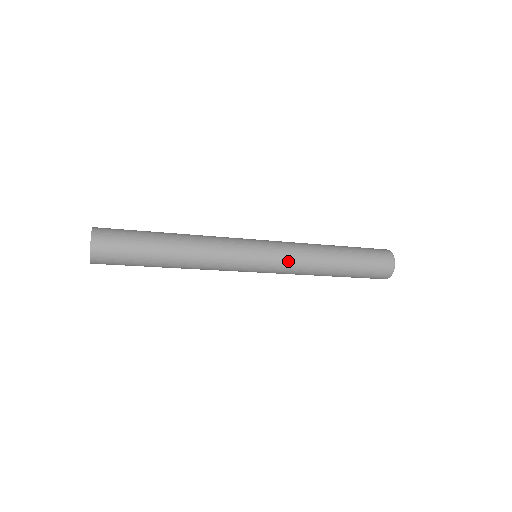
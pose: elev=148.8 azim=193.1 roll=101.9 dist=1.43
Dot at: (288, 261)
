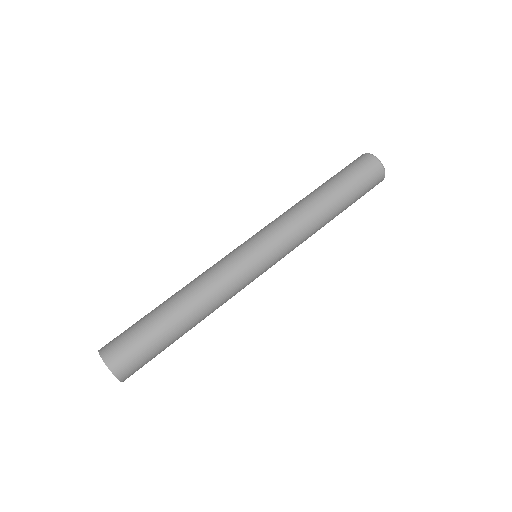
Dot at: (291, 248)
